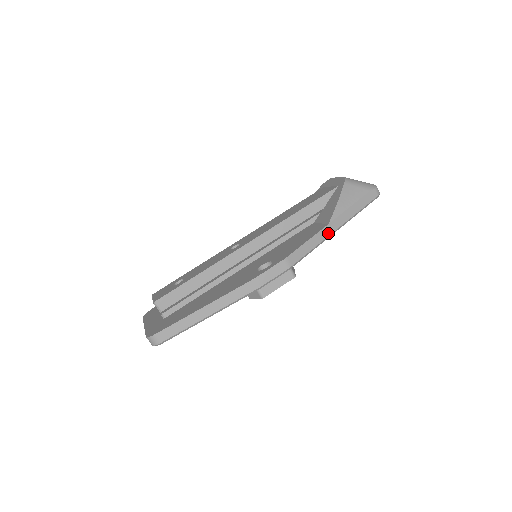
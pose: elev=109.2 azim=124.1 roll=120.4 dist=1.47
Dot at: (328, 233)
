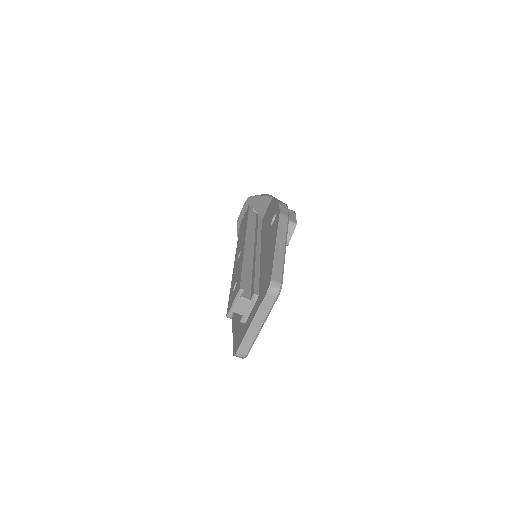
Dot at: occluded
